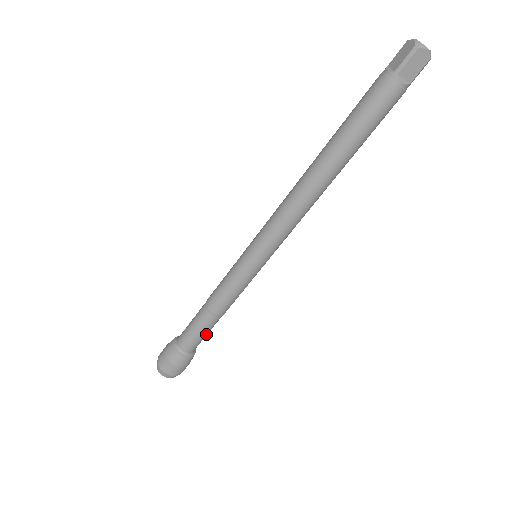
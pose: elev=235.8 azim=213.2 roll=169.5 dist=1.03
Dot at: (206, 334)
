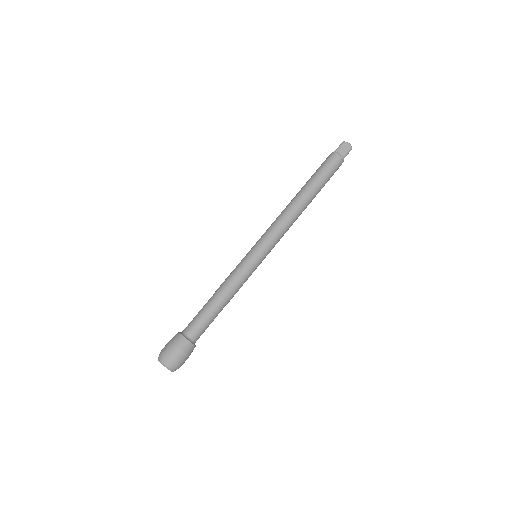
Dot at: (209, 321)
